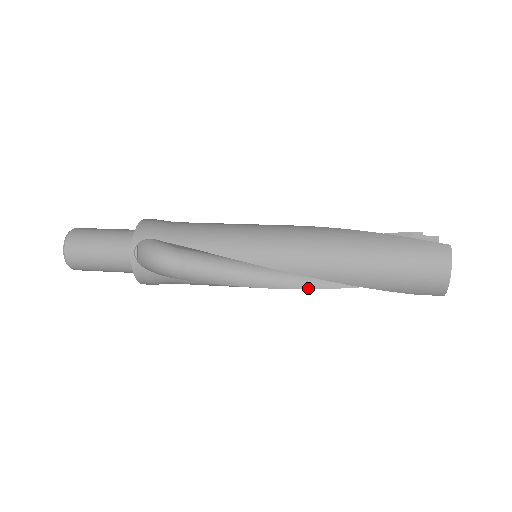
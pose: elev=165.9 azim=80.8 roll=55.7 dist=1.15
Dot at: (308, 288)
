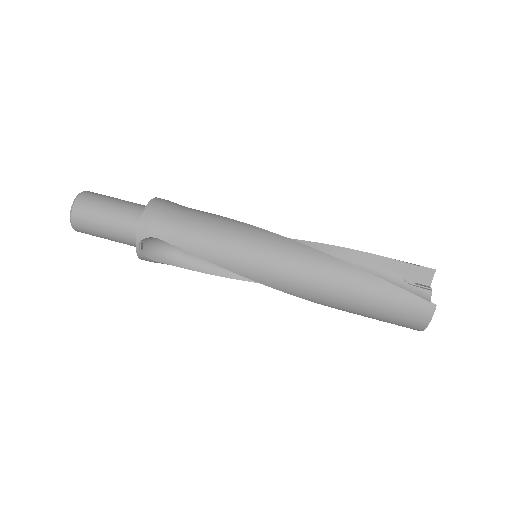
Dot at: occluded
